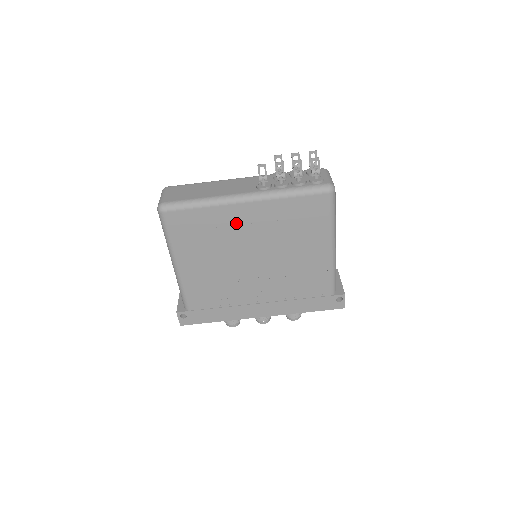
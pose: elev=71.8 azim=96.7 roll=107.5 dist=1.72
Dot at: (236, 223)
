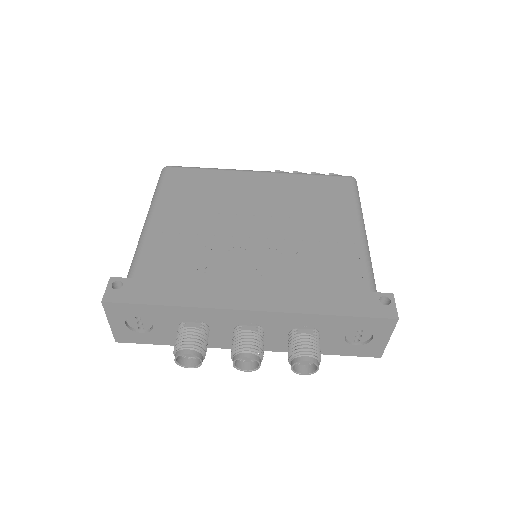
Dot at: (243, 187)
